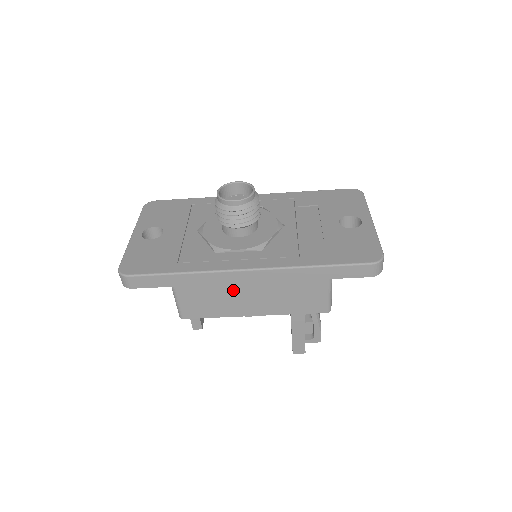
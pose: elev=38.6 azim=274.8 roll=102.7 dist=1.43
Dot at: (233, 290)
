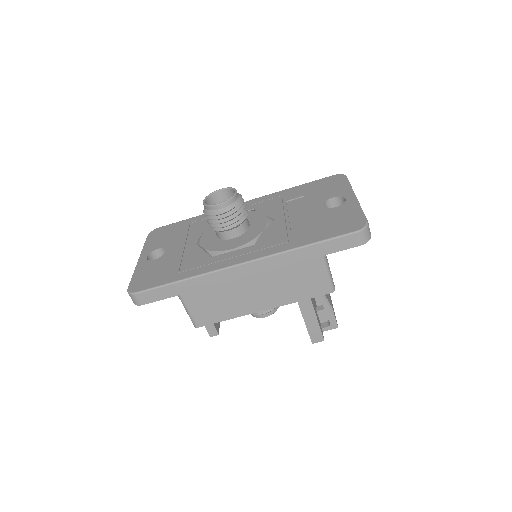
Dot at: (235, 288)
